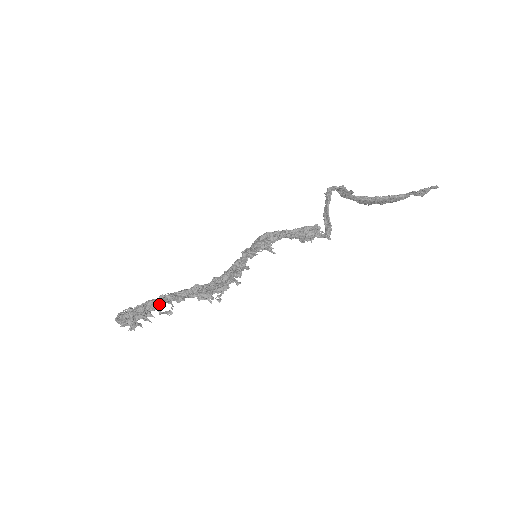
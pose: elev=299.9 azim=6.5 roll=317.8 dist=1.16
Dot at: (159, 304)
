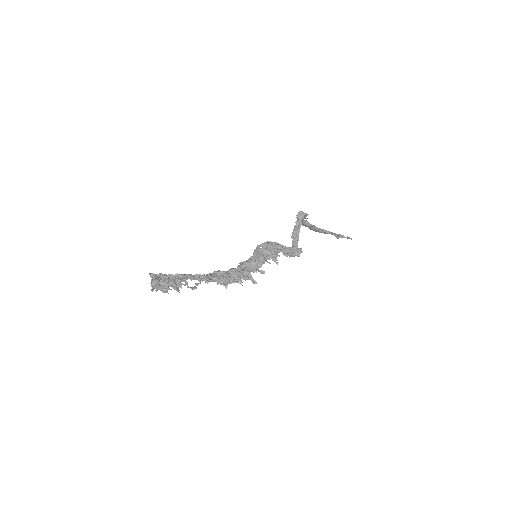
Dot at: occluded
